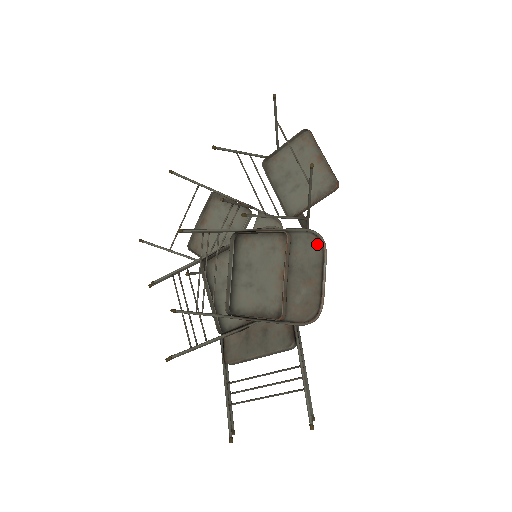
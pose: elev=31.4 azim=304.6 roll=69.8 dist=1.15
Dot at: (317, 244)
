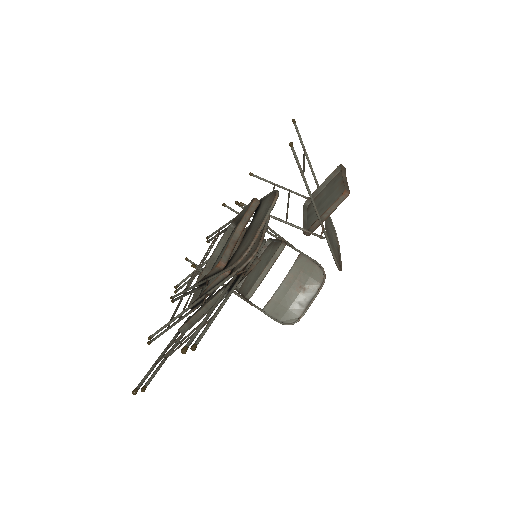
Dot at: (273, 198)
